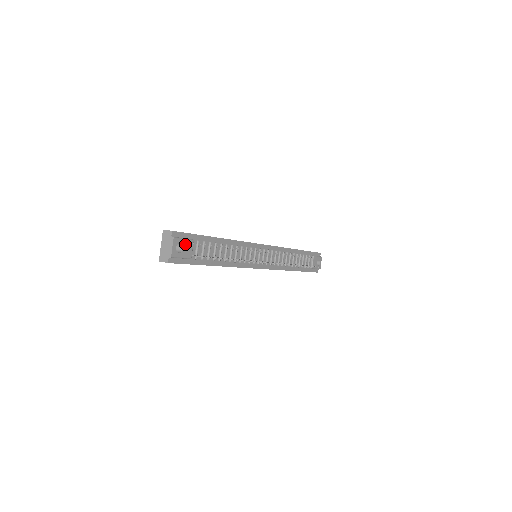
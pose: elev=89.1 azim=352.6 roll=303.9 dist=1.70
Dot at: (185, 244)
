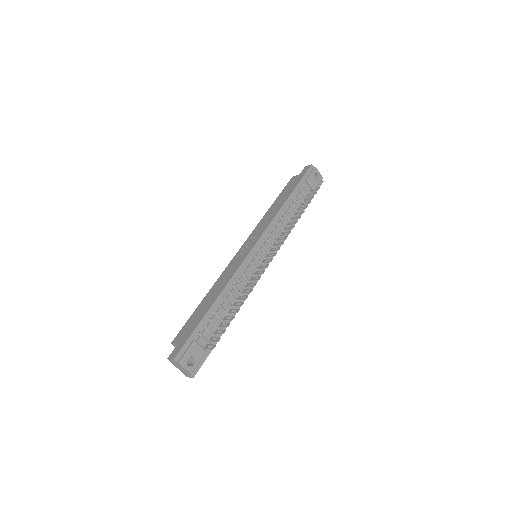
Dot at: (192, 353)
